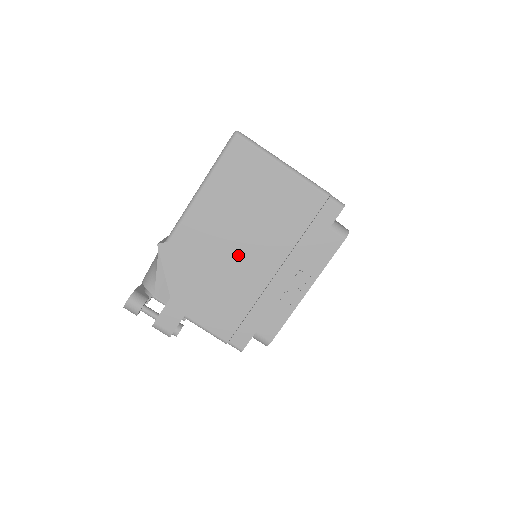
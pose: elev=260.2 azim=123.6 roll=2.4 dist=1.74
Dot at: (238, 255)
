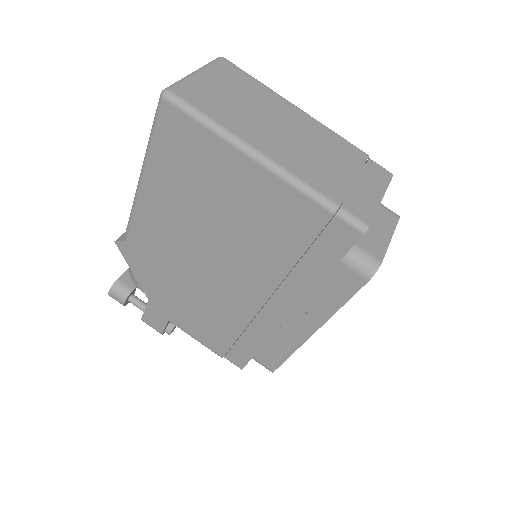
Dot at: (210, 272)
